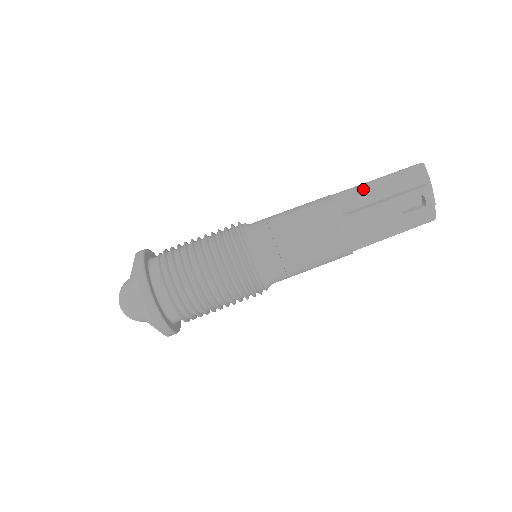
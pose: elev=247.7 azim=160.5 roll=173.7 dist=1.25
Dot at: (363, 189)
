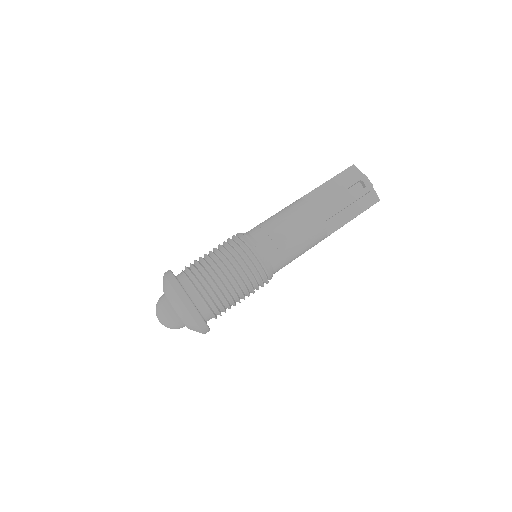
Dot at: (318, 189)
